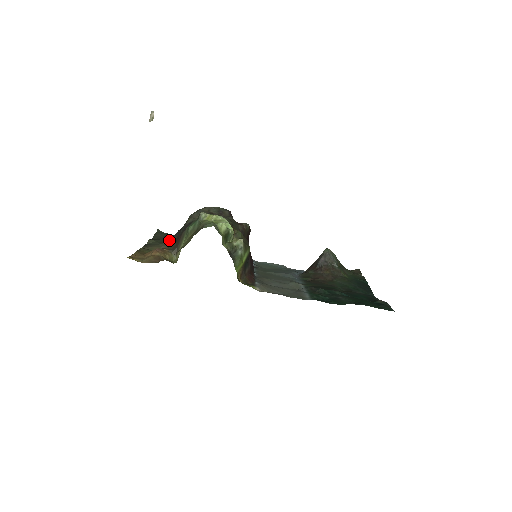
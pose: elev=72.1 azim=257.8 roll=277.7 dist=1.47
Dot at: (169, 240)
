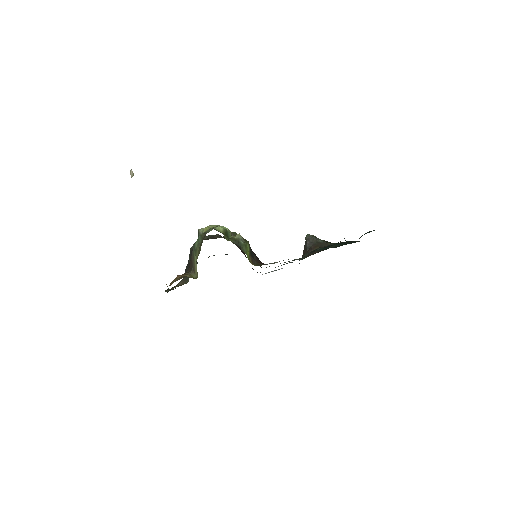
Dot at: occluded
